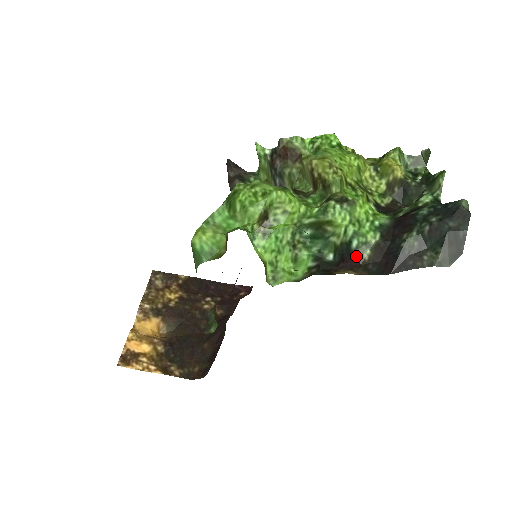
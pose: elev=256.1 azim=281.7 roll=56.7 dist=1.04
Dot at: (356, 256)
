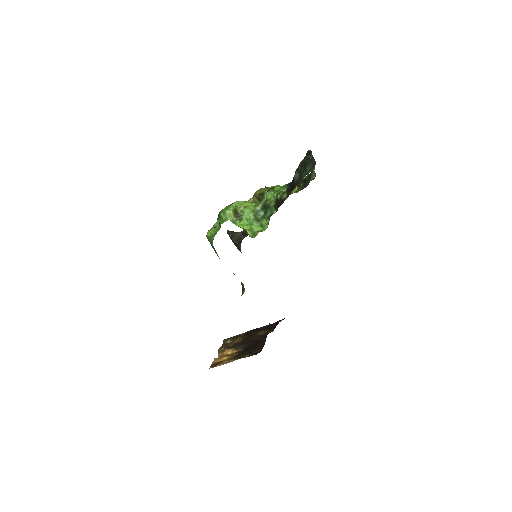
Dot at: (281, 200)
